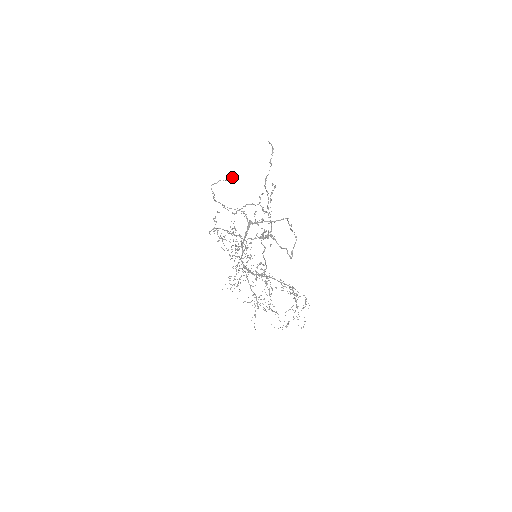
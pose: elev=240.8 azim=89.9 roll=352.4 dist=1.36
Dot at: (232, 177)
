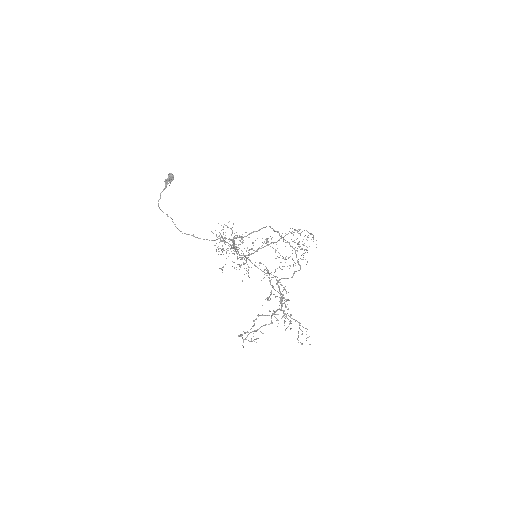
Dot at: (168, 179)
